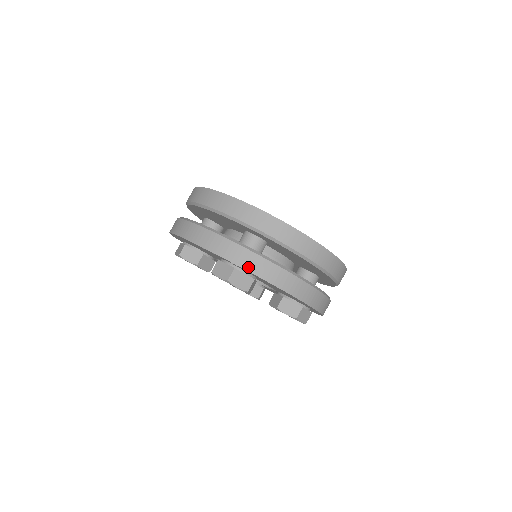
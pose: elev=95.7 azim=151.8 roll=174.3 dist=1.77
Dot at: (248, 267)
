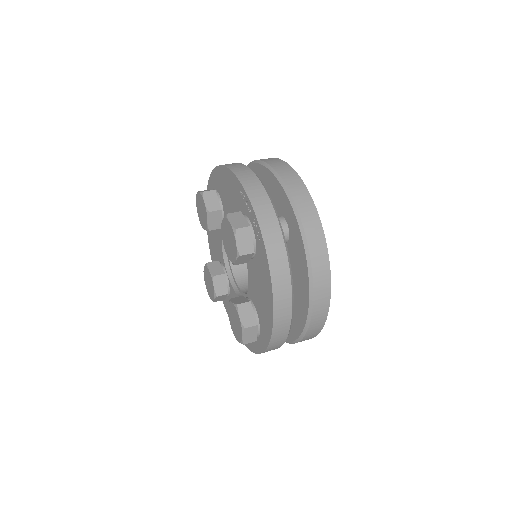
Dot at: (265, 232)
